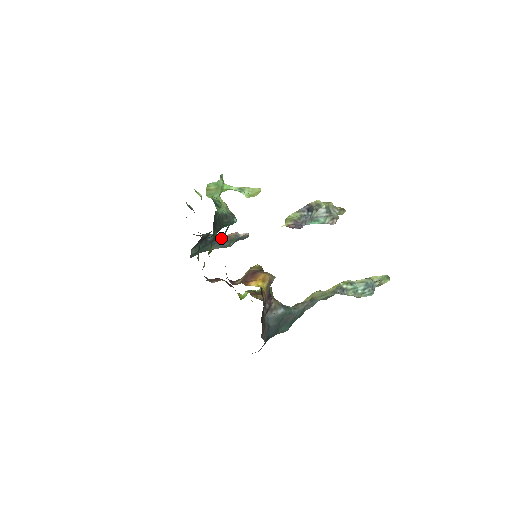
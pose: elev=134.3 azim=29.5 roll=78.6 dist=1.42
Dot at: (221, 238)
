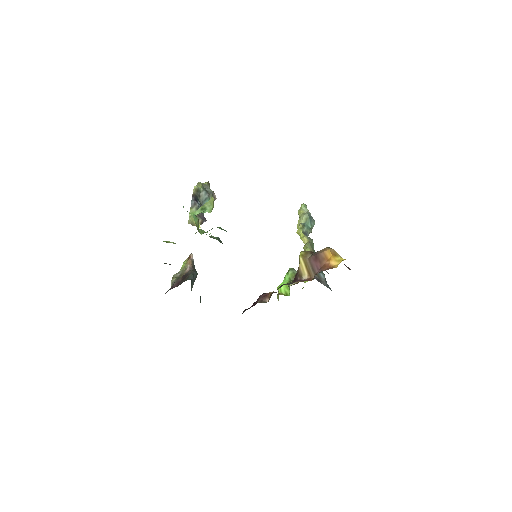
Dot at: occluded
